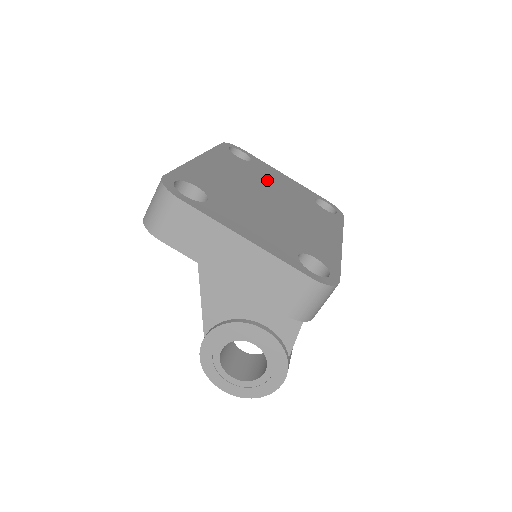
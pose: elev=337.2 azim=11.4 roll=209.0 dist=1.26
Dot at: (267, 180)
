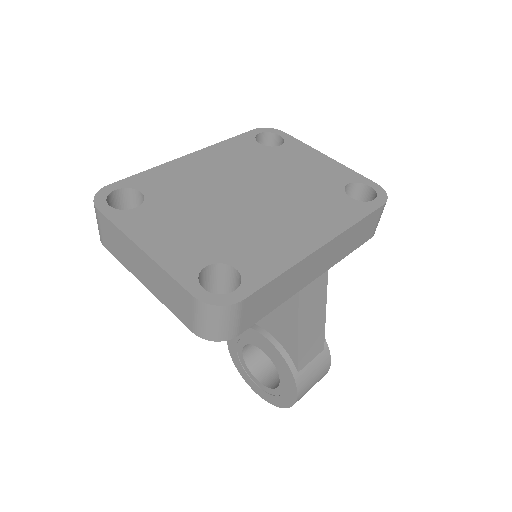
Dot at: (278, 168)
